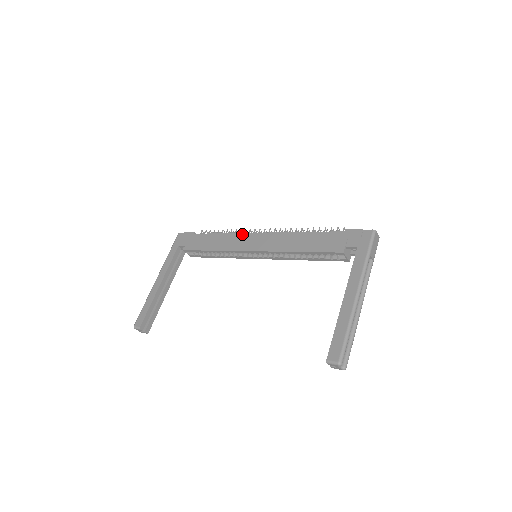
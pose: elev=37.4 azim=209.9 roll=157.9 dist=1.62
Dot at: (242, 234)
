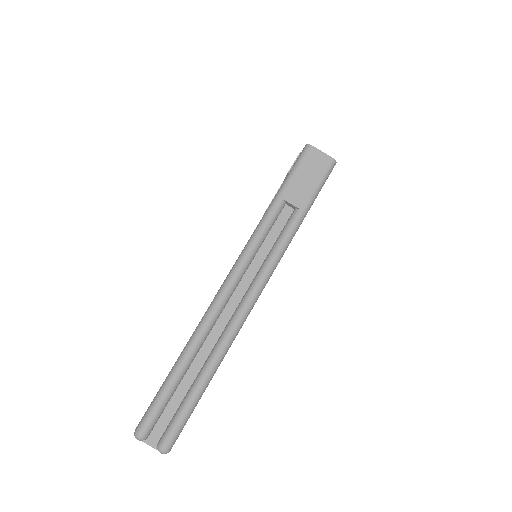
Dot at: occluded
